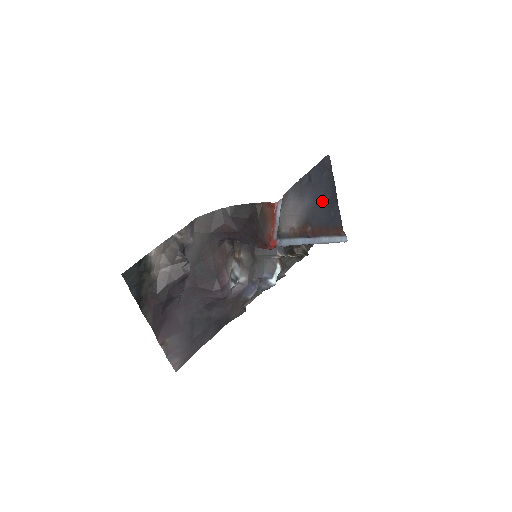
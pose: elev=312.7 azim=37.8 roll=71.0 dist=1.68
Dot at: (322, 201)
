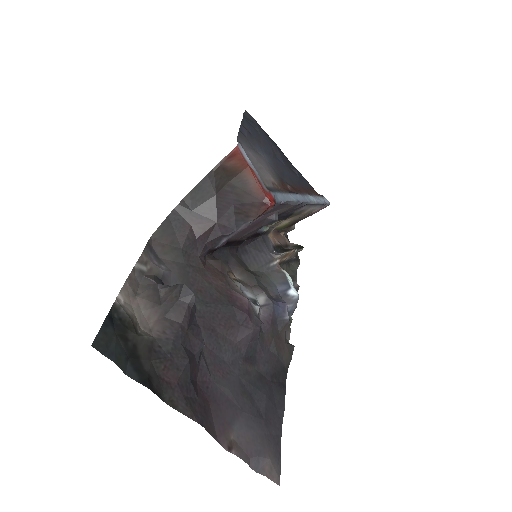
Dot at: (276, 159)
